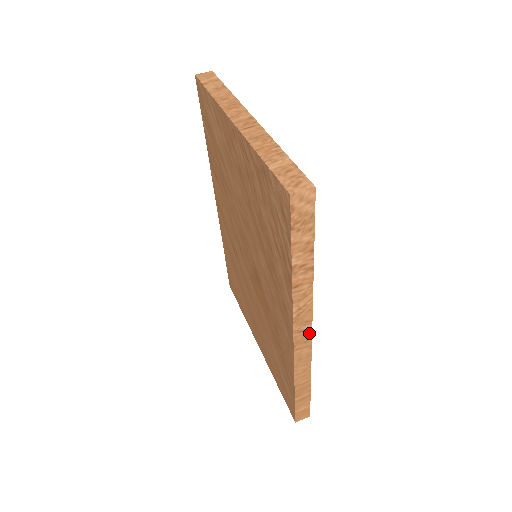
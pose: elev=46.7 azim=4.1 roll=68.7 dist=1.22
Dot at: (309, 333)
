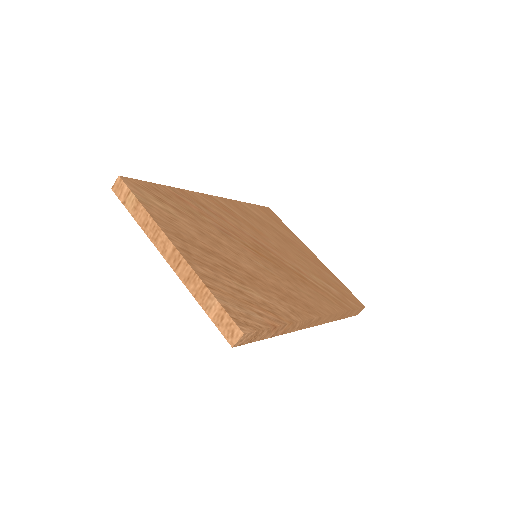
Dot at: (318, 318)
